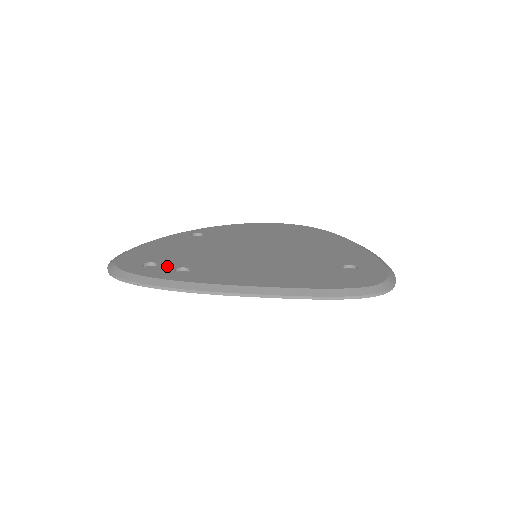
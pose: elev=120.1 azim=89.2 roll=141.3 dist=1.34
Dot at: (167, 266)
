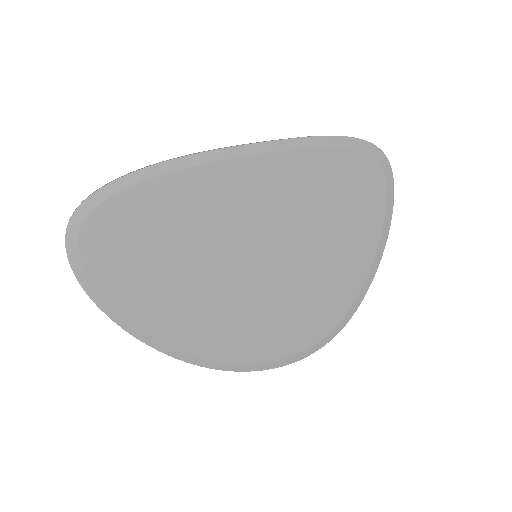
Dot at: occluded
